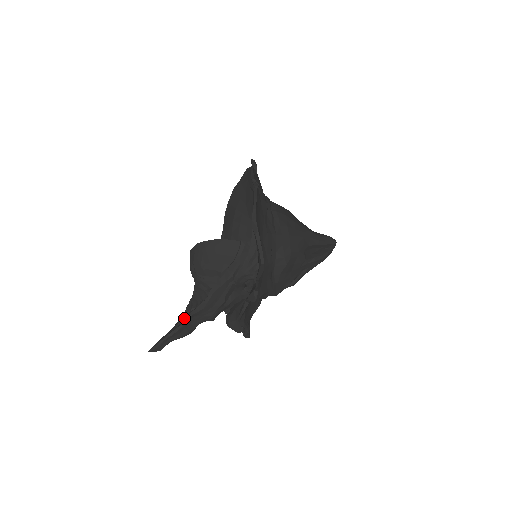
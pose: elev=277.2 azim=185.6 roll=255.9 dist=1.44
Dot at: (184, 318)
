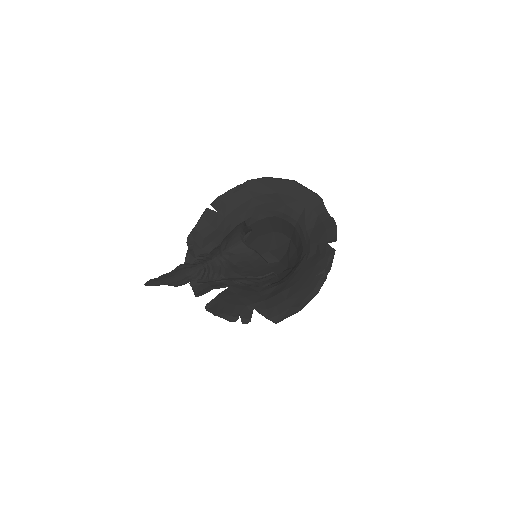
Dot at: (188, 280)
